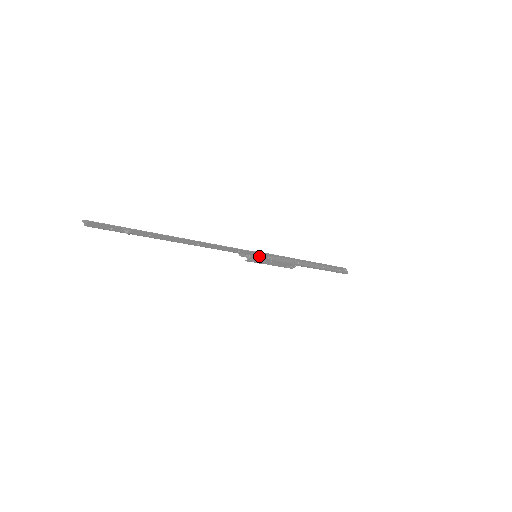
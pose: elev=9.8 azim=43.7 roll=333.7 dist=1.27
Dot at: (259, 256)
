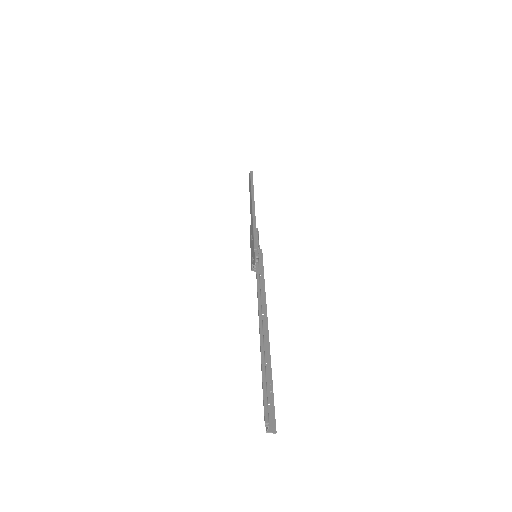
Dot at: occluded
